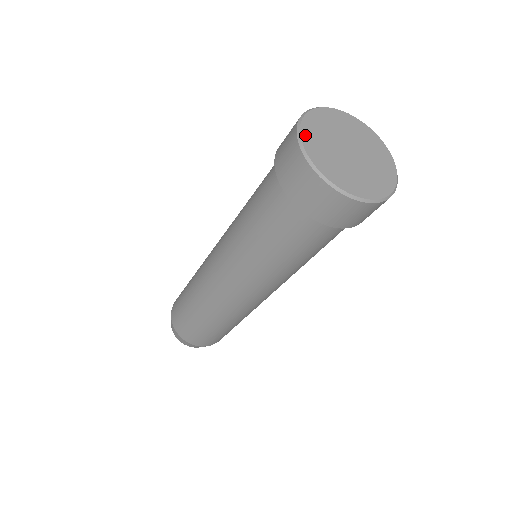
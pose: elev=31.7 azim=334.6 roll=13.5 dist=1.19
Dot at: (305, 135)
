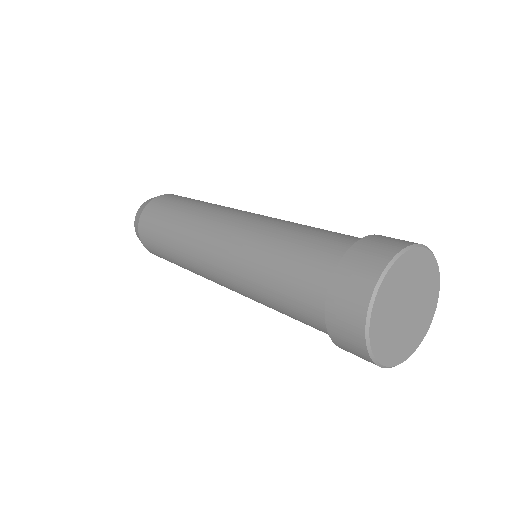
Dot at: (378, 354)
